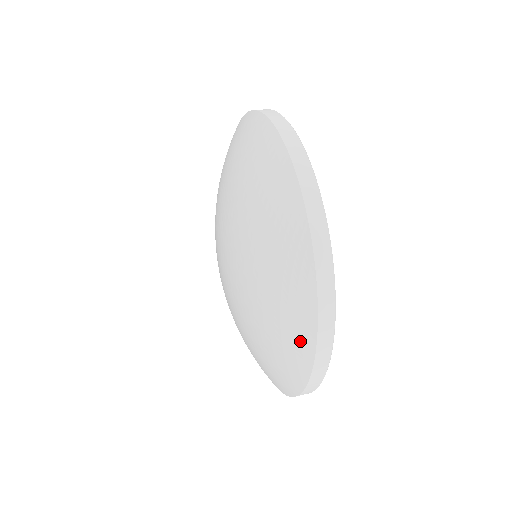
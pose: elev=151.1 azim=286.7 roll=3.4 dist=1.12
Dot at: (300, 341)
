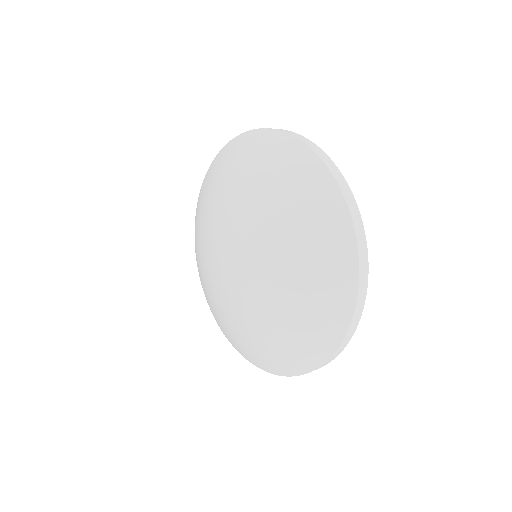
Dot at: (322, 190)
